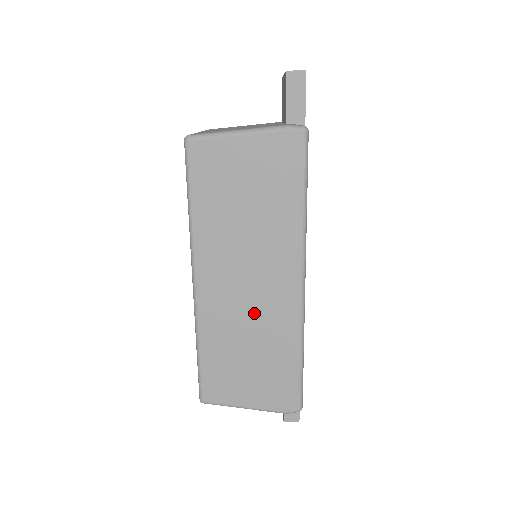
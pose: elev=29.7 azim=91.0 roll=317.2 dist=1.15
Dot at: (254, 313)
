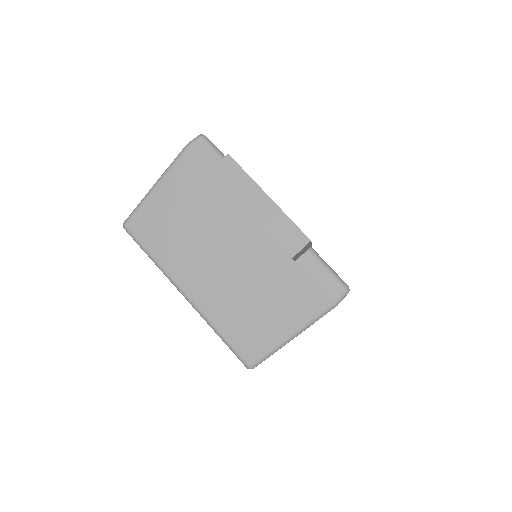
Dot at: occluded
